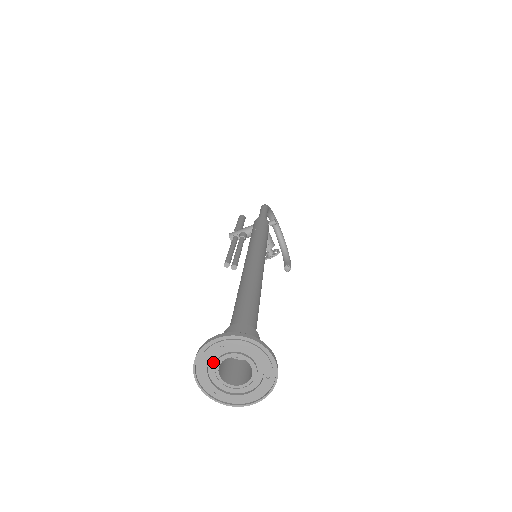
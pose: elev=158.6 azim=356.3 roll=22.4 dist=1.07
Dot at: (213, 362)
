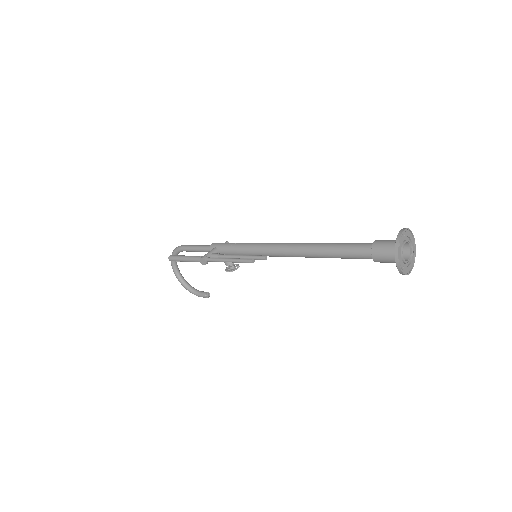
Dot at: (401, 248)
